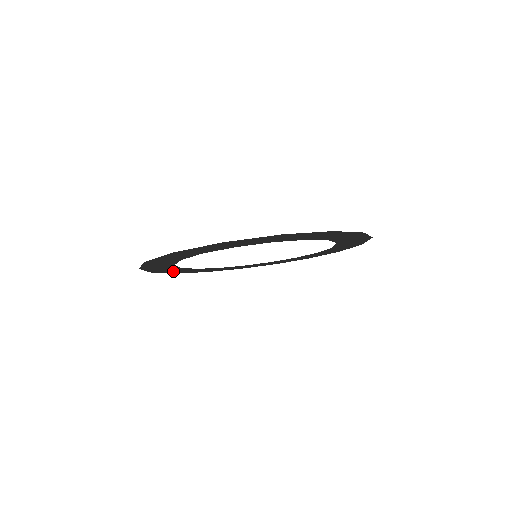
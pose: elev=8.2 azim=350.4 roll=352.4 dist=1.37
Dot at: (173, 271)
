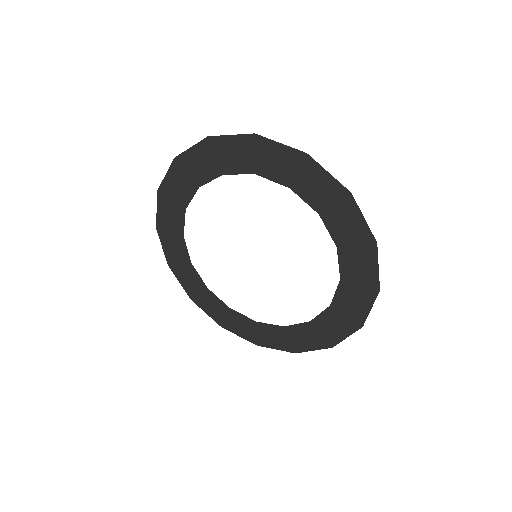
Dot at: (171, 249)
